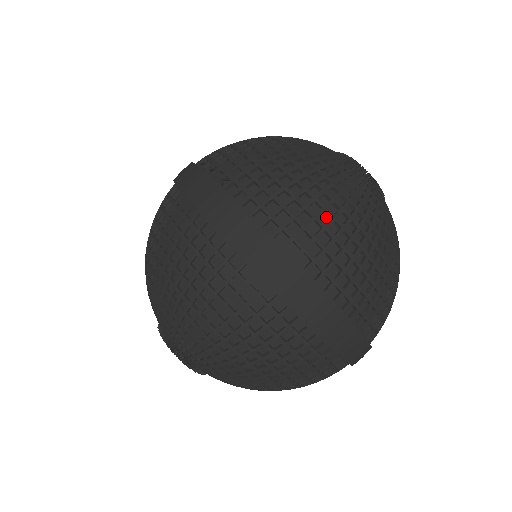
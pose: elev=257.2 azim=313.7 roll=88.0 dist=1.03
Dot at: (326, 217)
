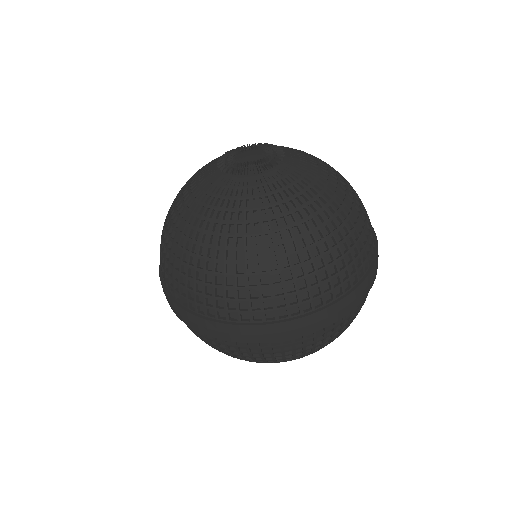
Dot at: (231, 277)
